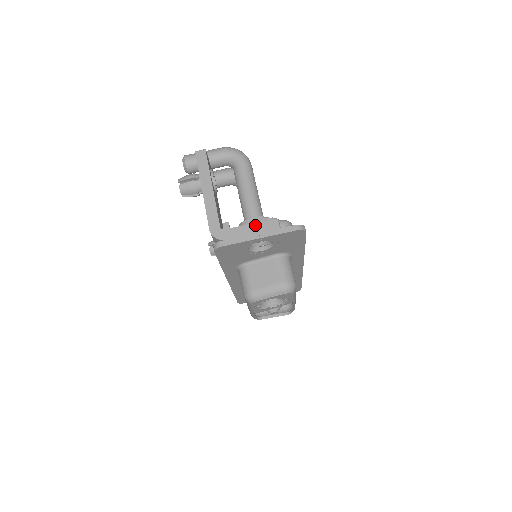
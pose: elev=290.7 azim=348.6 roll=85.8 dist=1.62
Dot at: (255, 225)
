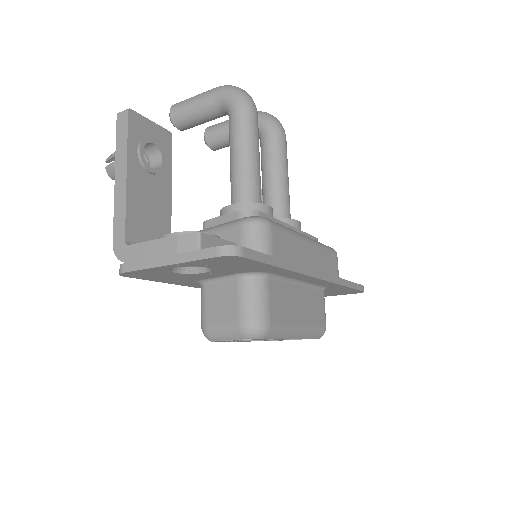
Dot at: (165, 241)
